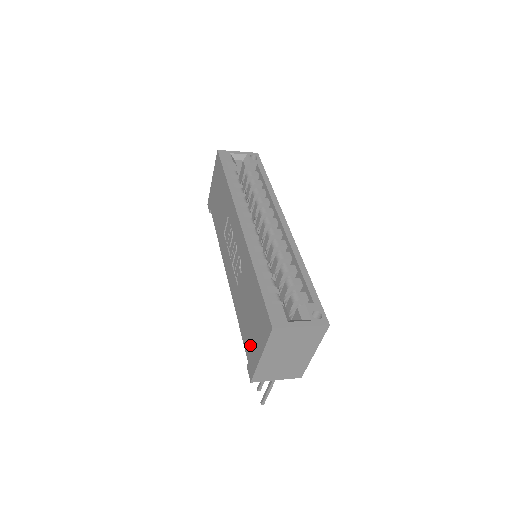
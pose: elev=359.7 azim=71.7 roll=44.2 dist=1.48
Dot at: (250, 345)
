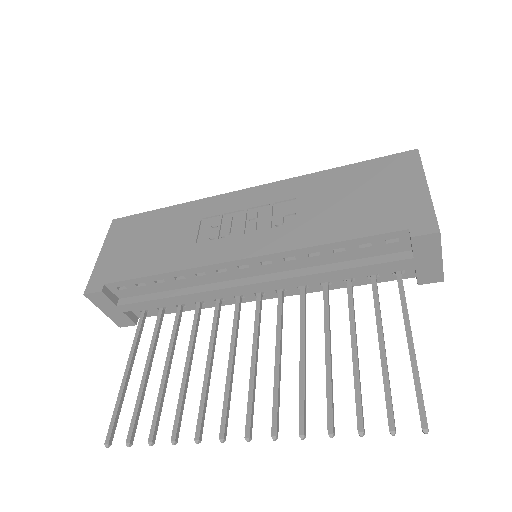
Dot at: (393, 211)
